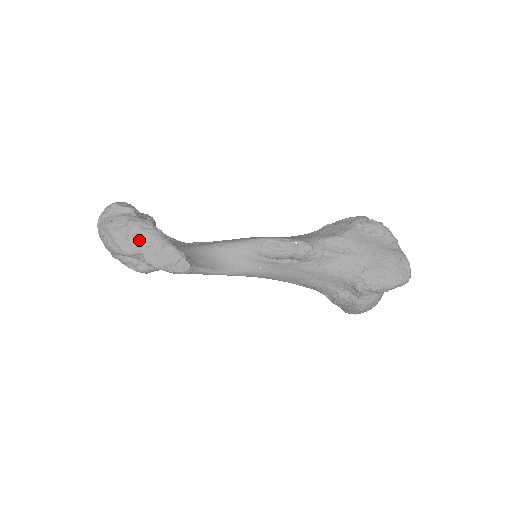
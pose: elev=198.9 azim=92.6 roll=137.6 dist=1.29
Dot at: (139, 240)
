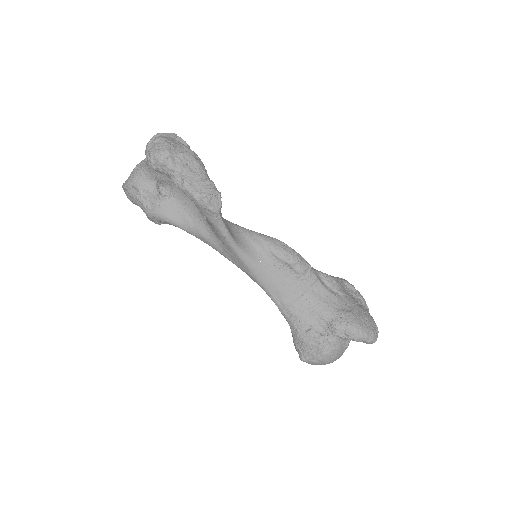
Dot at: (188, 163)
